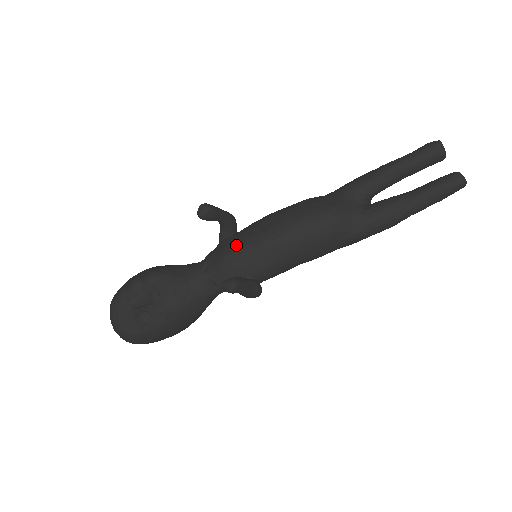
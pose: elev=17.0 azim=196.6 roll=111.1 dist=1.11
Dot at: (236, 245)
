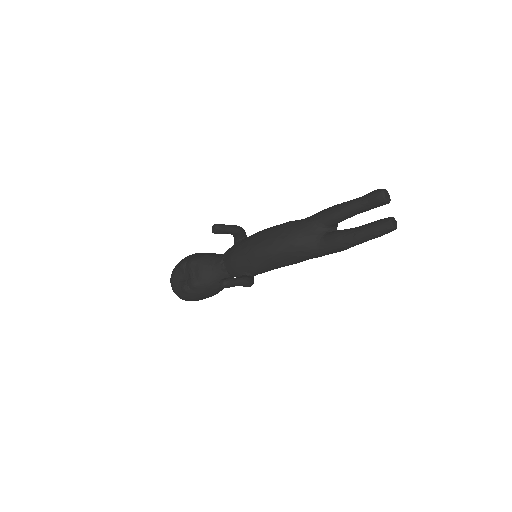
Dot at: (239, 251)
